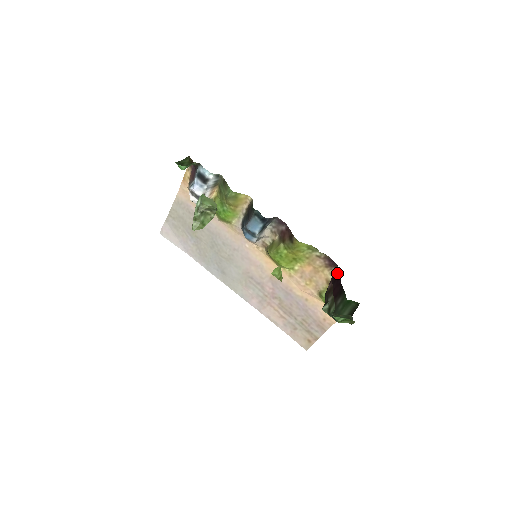
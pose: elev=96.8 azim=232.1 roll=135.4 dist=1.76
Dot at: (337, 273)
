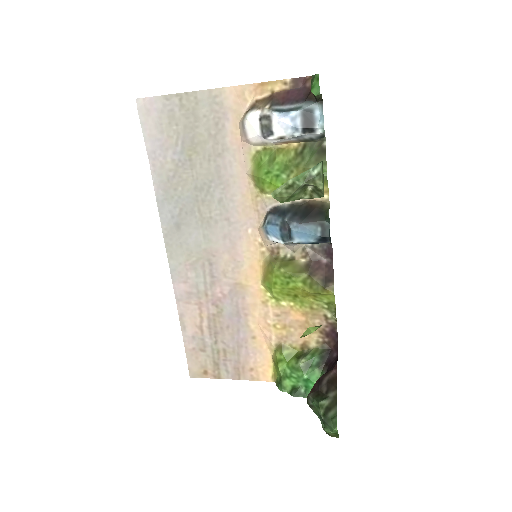
Dot at: (326, 347)
